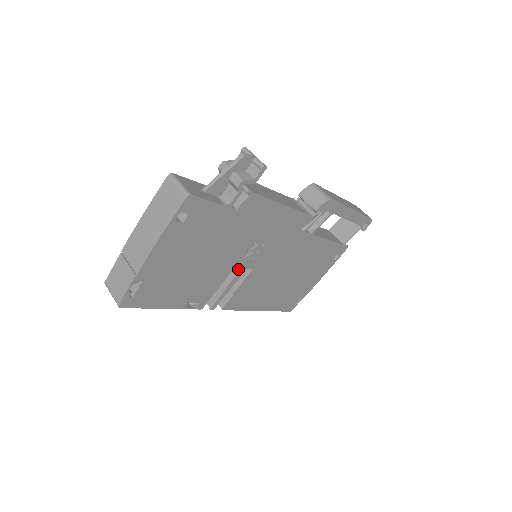
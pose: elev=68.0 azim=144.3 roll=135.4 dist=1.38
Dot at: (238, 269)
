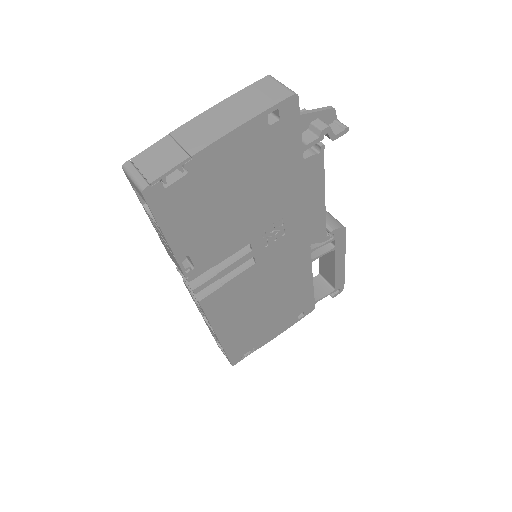
Dot at: (247, 251)
